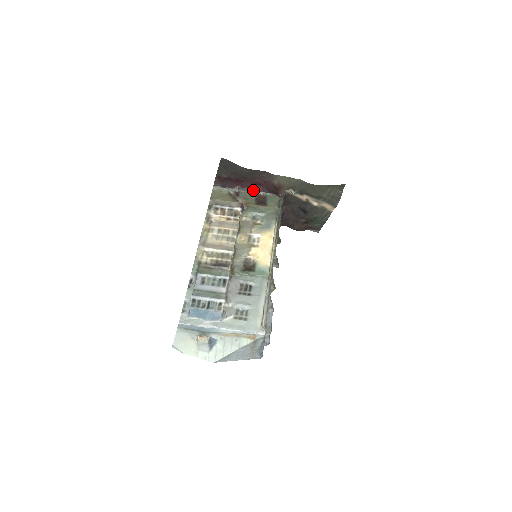
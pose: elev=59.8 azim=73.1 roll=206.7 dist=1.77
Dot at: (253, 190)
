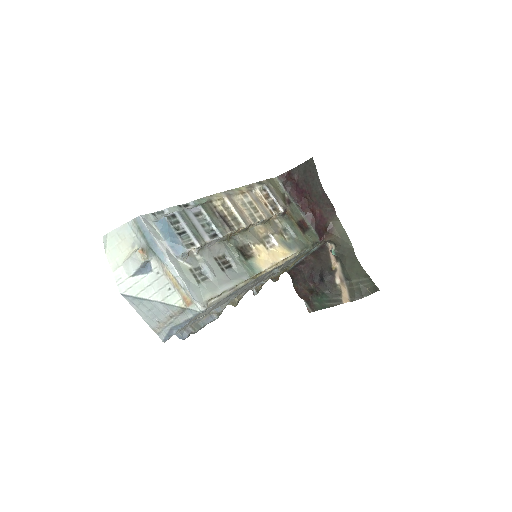
Dot at: (304, 213)
